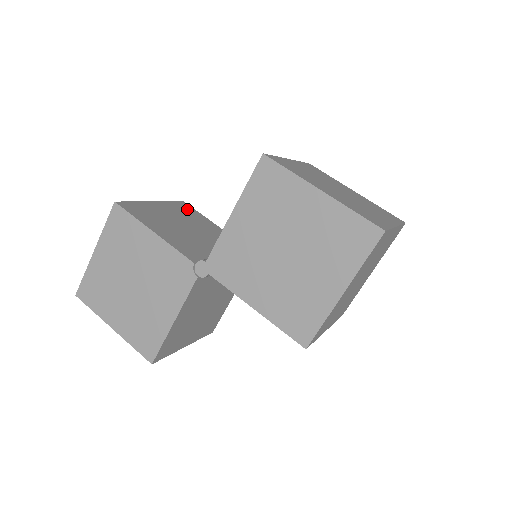
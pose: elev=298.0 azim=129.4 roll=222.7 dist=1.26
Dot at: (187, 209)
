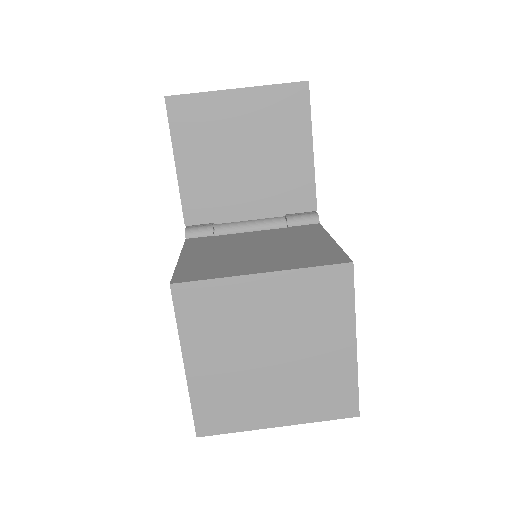
Dot at: (292, 107)
